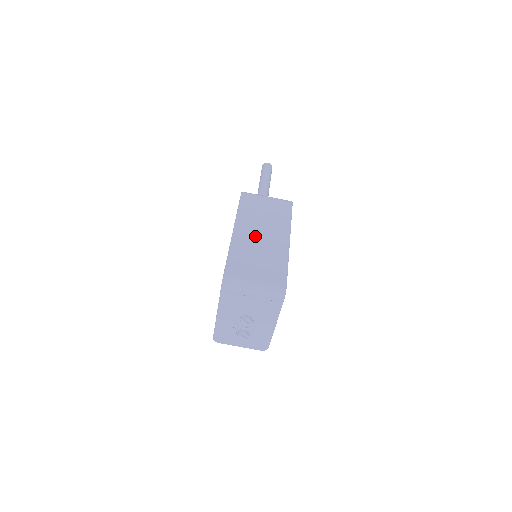
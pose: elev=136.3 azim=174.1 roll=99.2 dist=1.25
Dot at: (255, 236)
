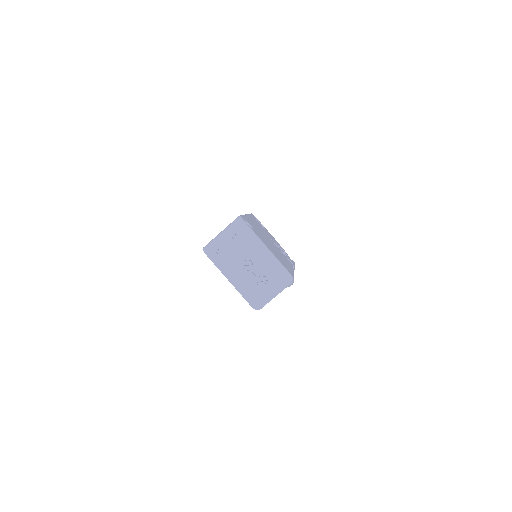
Dot at: occluded
